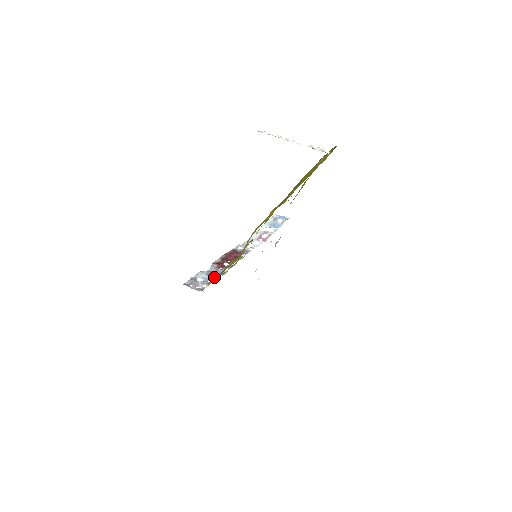
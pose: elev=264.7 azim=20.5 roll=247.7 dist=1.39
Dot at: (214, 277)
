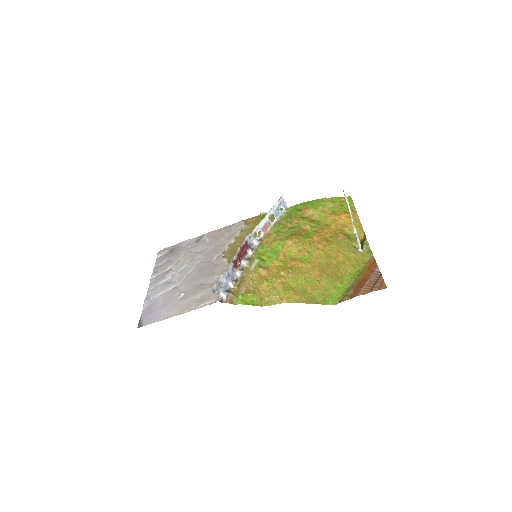
Dot at: (230, 283)
